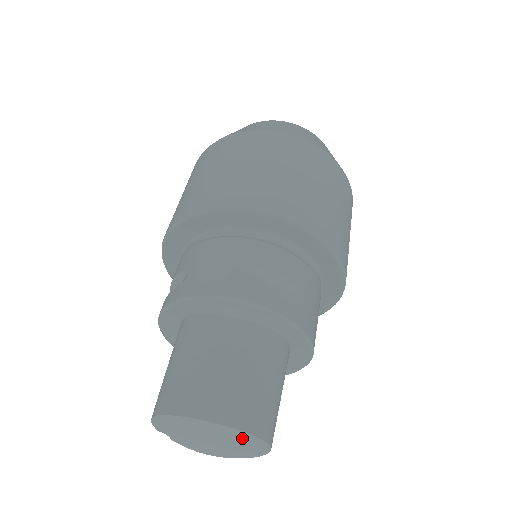
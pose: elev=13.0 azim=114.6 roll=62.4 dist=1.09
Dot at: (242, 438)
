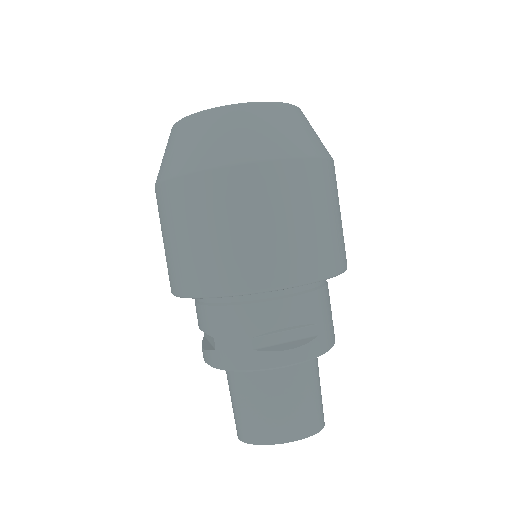
Dot at: occluded
